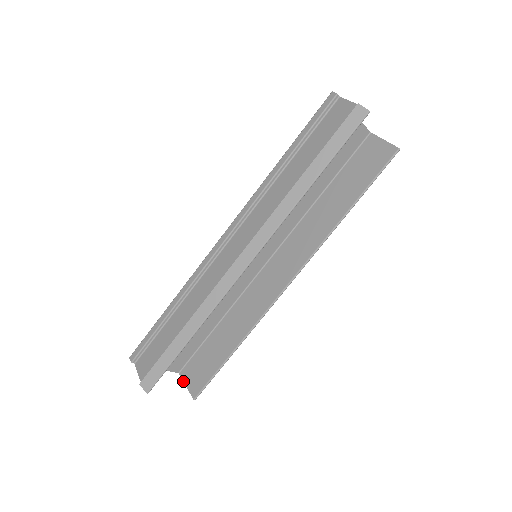
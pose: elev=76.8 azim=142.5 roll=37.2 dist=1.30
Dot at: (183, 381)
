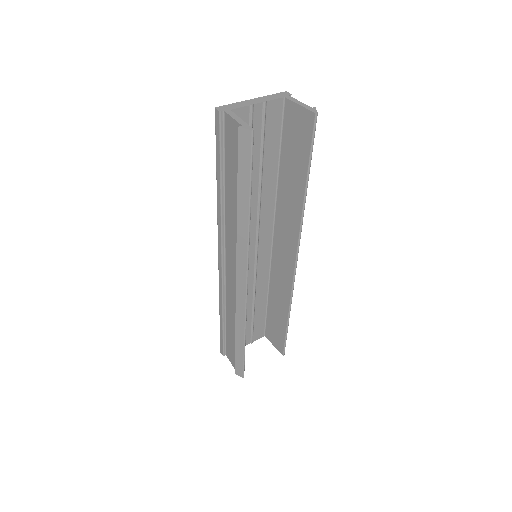
Dot at: occluded
